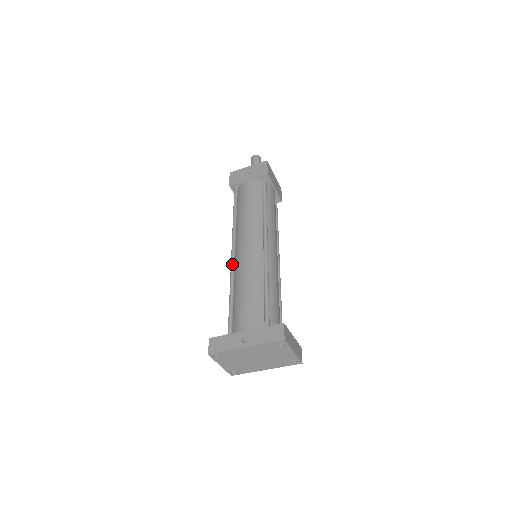
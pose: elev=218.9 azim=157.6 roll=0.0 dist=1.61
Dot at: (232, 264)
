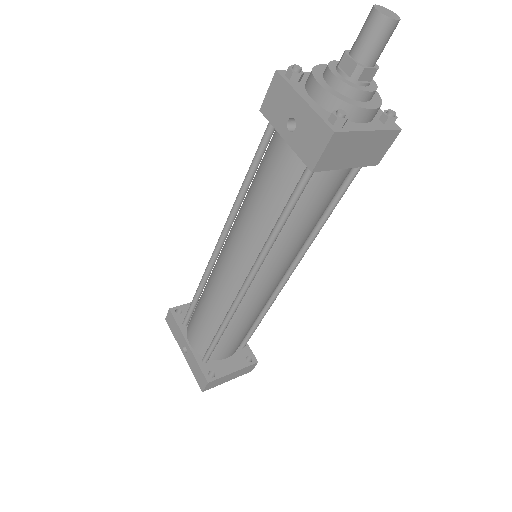
Dot at: (210, 261)
